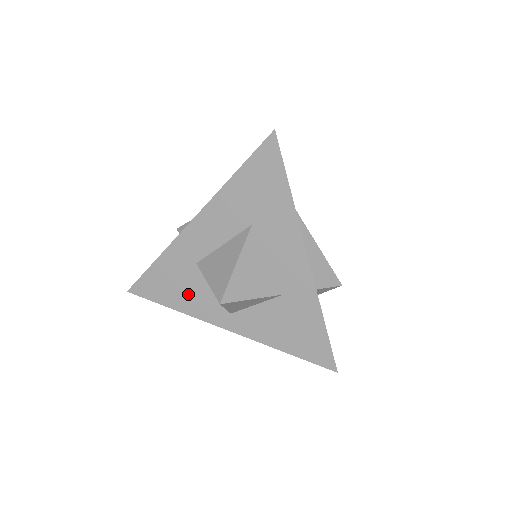
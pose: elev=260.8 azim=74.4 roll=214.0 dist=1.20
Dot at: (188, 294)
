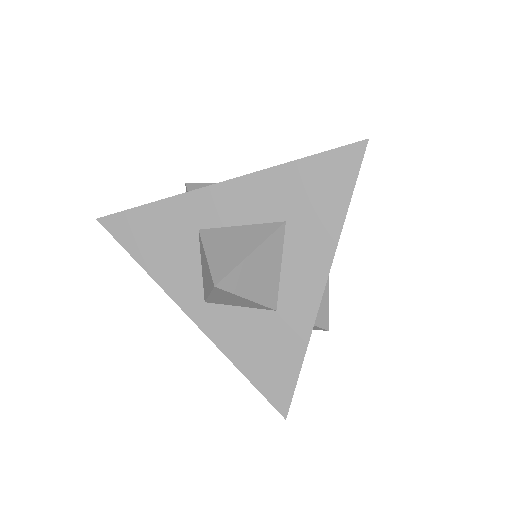
Dot at: (168, 257)
